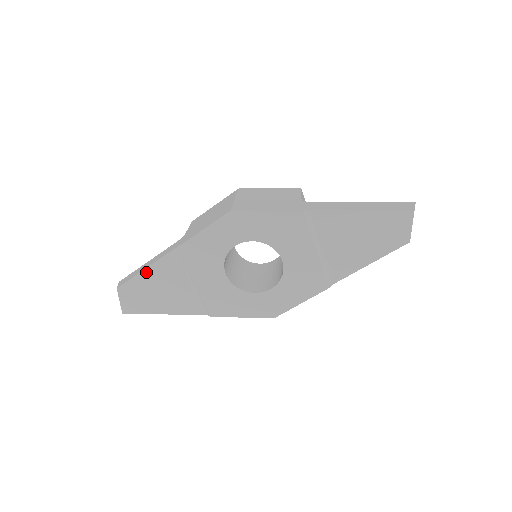
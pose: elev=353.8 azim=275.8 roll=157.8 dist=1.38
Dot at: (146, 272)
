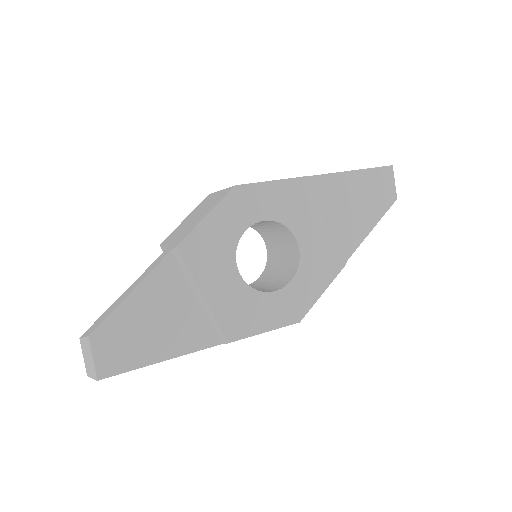
Dot at: (134, 296)
